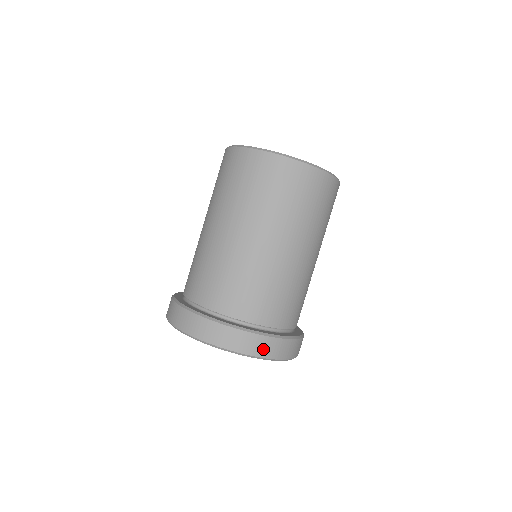
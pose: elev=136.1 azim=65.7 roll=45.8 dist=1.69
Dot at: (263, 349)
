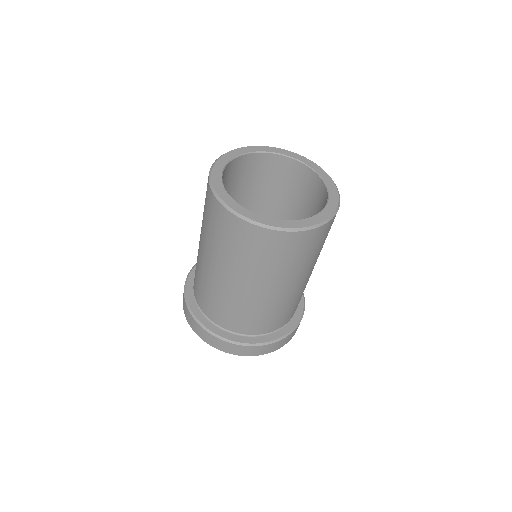
Dot at: (227, 348)
